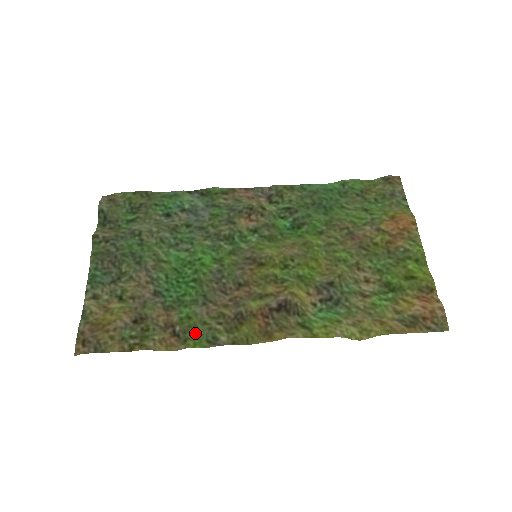
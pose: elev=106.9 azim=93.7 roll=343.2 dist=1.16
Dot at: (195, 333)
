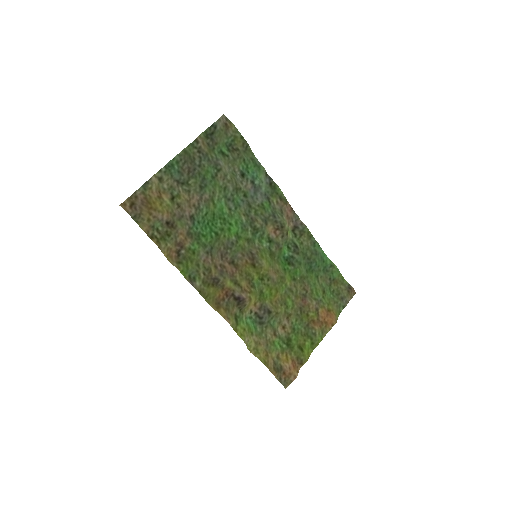
Dot at: (189, 265)
